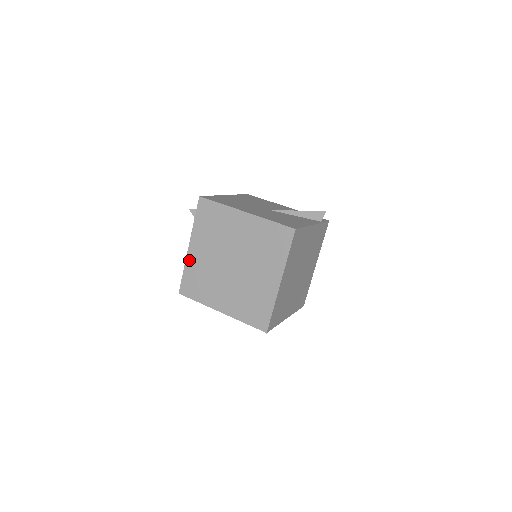
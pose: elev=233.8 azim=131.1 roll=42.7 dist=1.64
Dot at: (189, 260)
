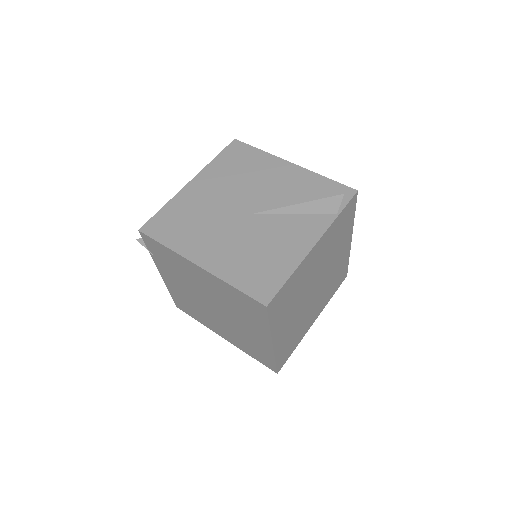
Dot at: (168, 285)
